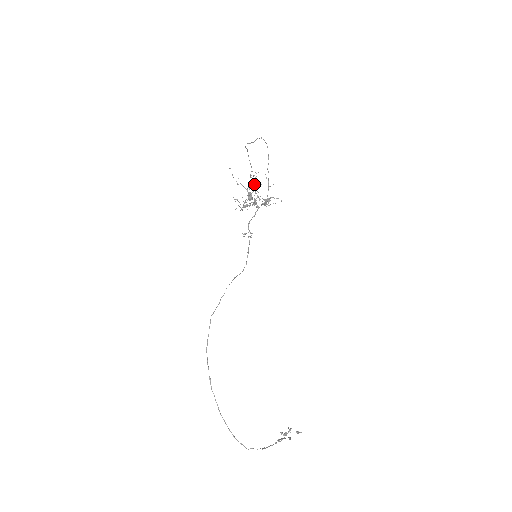
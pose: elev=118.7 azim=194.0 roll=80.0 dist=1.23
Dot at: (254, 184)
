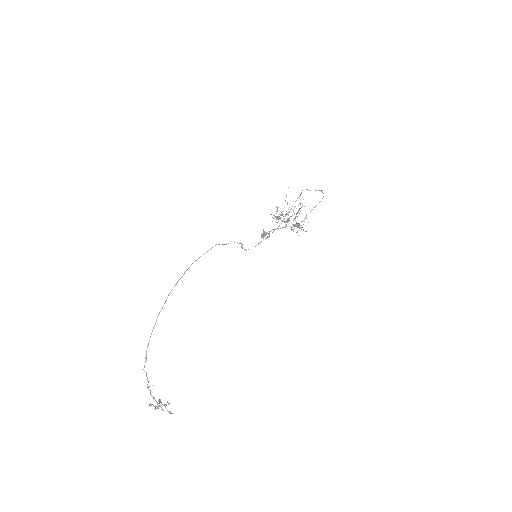
Dot at: occluded
